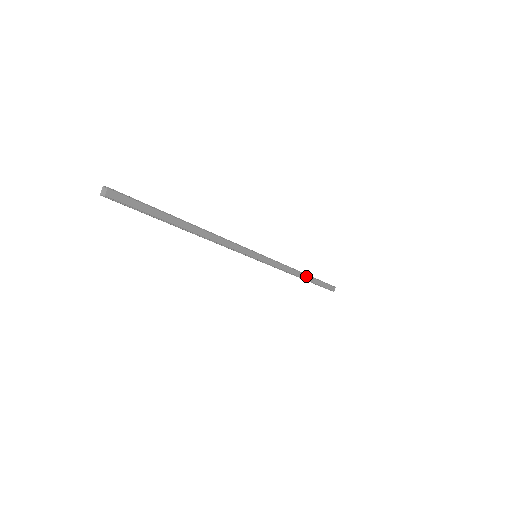
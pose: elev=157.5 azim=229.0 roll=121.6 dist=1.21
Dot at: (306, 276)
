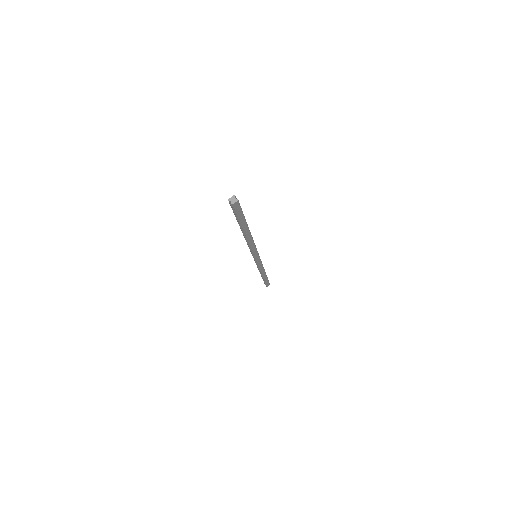
Dot at: (265, 275)
